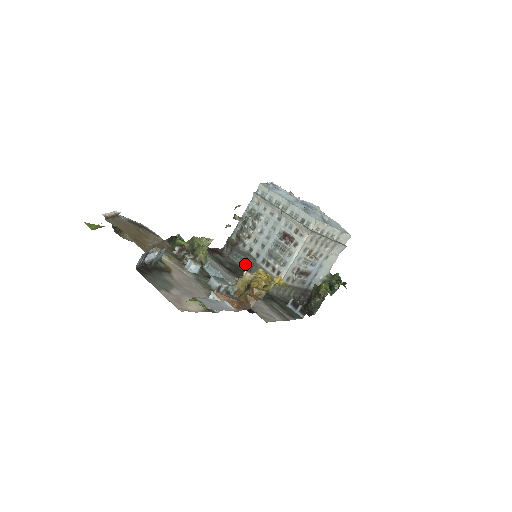
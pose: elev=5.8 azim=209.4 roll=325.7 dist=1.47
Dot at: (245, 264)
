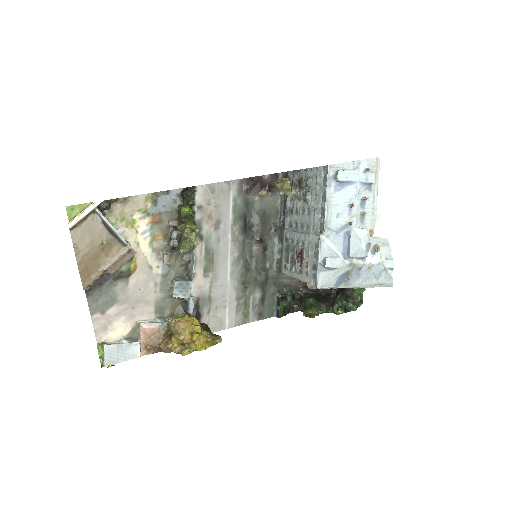
Dot at: (282, 216)
